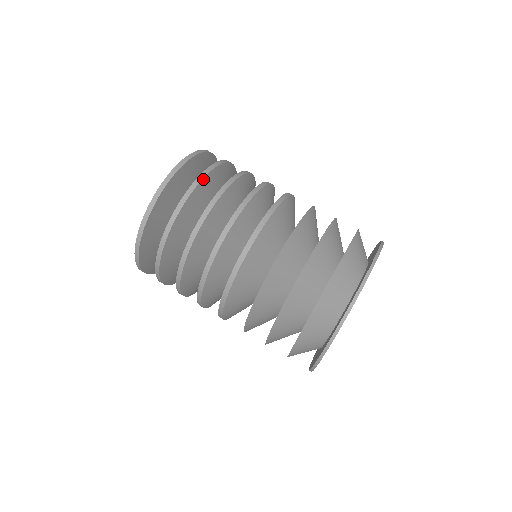
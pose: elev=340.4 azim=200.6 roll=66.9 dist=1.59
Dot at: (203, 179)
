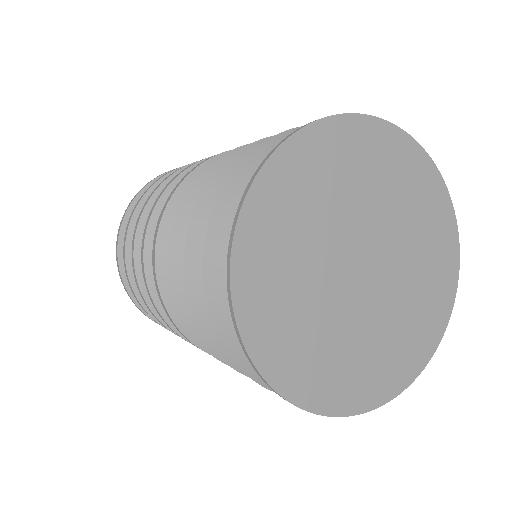
Dot at: occluded
